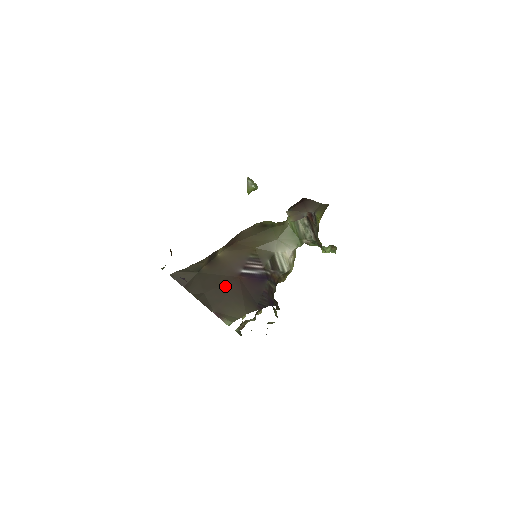
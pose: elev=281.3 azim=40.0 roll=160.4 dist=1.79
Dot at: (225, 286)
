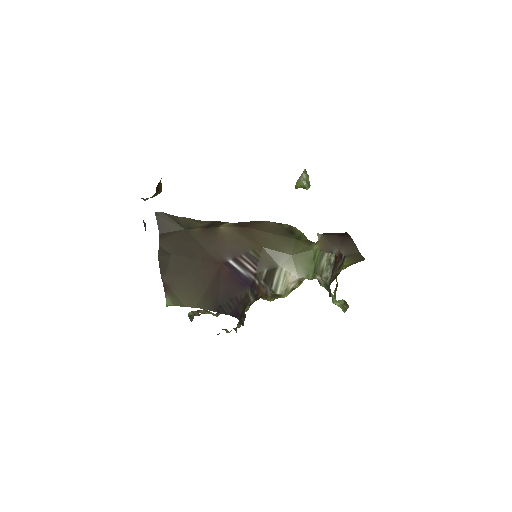
Dot at: (199, 263)
